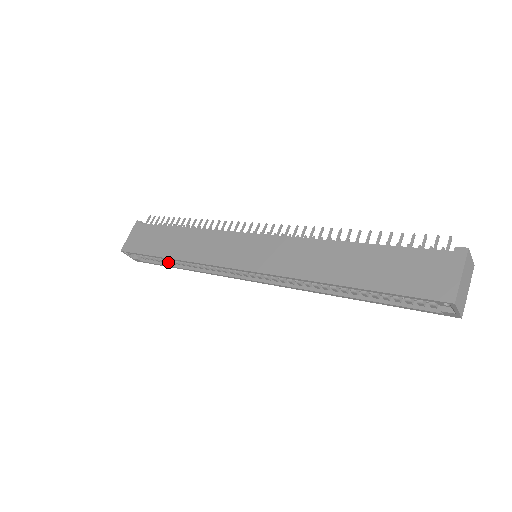
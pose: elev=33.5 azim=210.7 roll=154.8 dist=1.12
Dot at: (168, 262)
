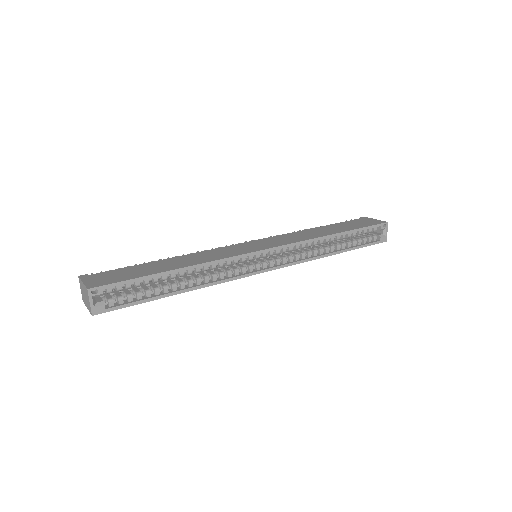
Dot at: (159, 291)
